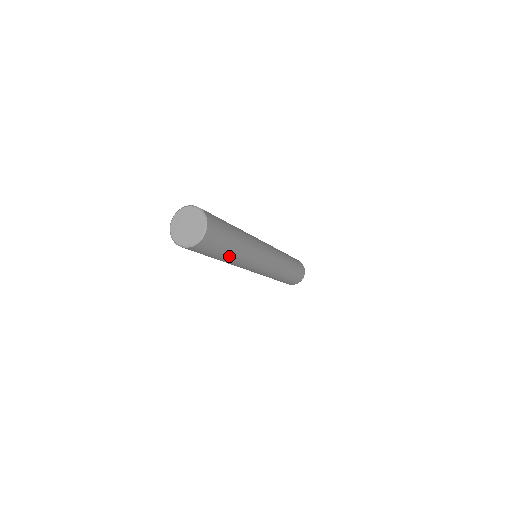
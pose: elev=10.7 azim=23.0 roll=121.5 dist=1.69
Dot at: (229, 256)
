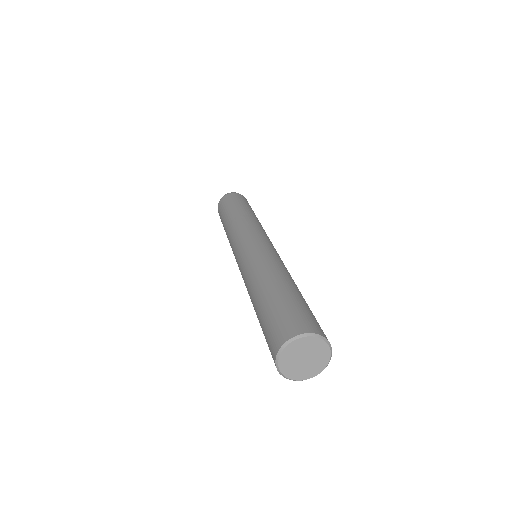
Dot at: occluded
